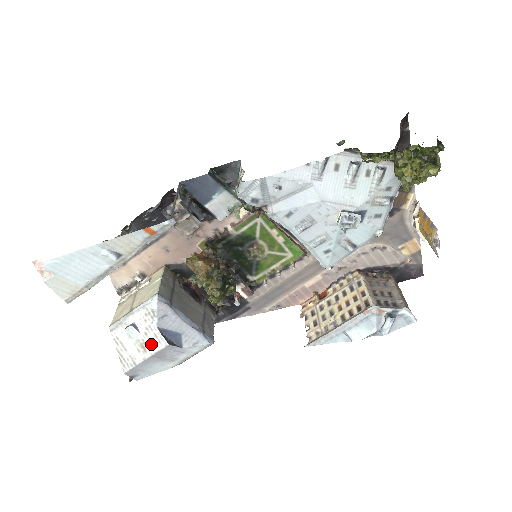
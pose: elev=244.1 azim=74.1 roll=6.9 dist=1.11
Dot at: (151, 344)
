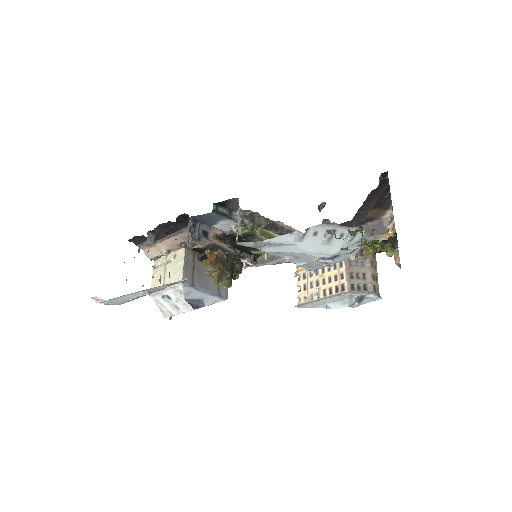
Dot at: (182, 307)
